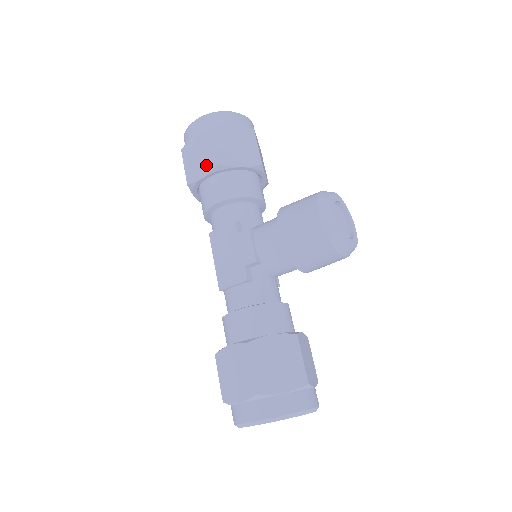
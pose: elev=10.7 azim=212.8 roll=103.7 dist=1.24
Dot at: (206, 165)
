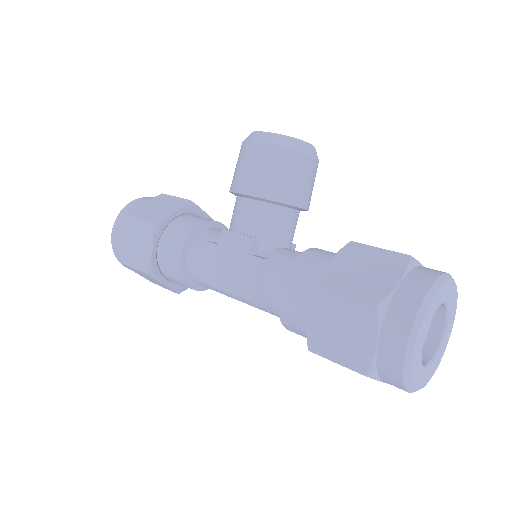
Dot at: (146, 239)
